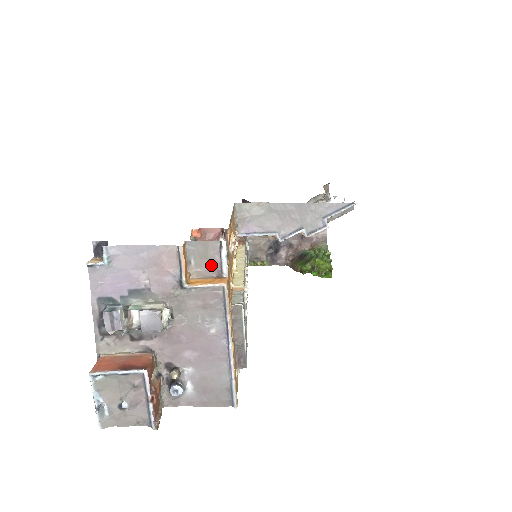
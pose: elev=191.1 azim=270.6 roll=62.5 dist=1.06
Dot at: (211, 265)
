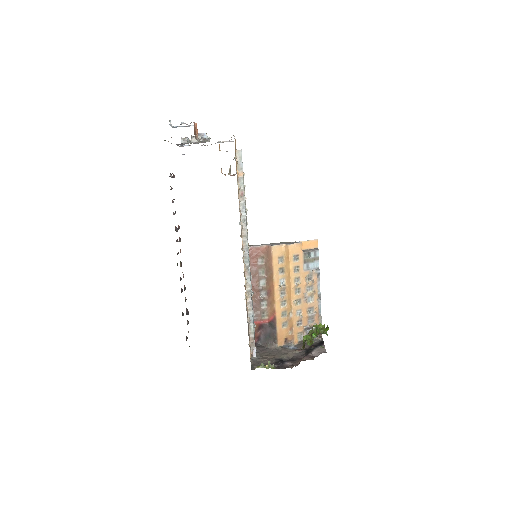
Dot at: occluded
